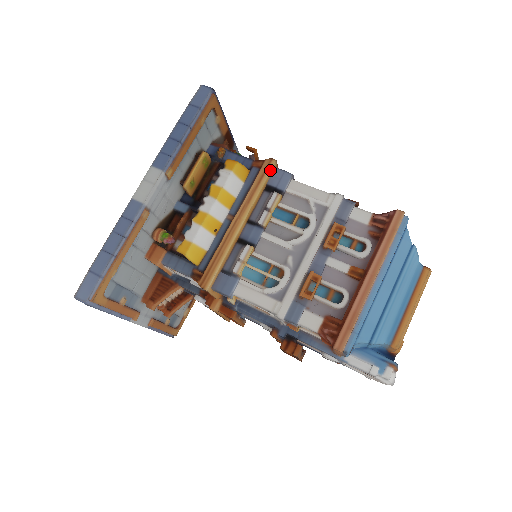
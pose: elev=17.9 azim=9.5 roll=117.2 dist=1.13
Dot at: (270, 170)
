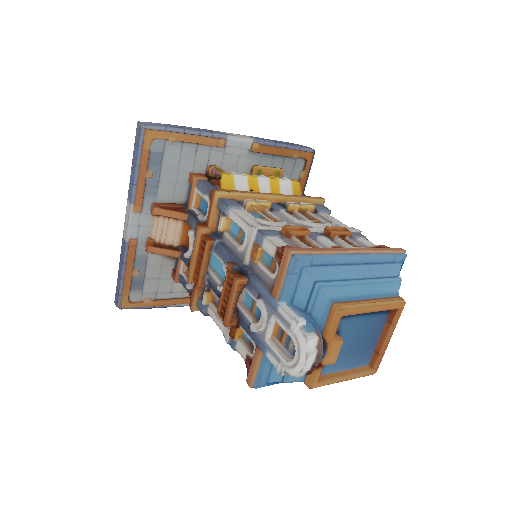
Dot at: (317, 199)
